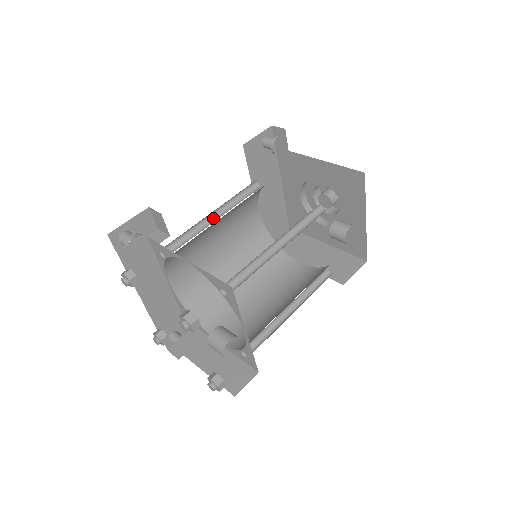
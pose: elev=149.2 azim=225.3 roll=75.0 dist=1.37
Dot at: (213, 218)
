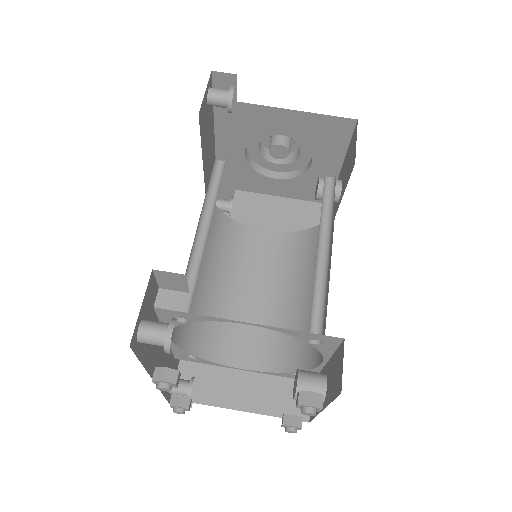
Dot at: (199, 233)
